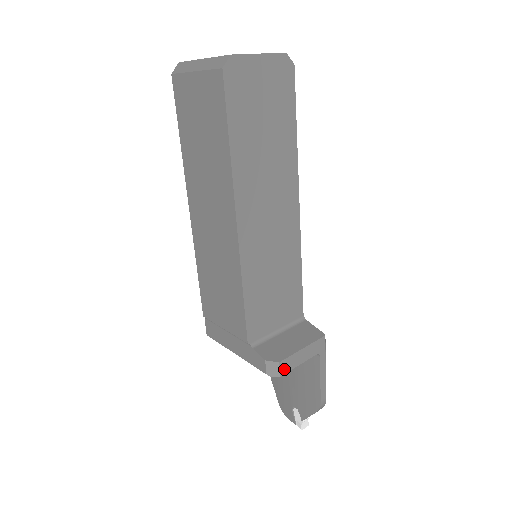
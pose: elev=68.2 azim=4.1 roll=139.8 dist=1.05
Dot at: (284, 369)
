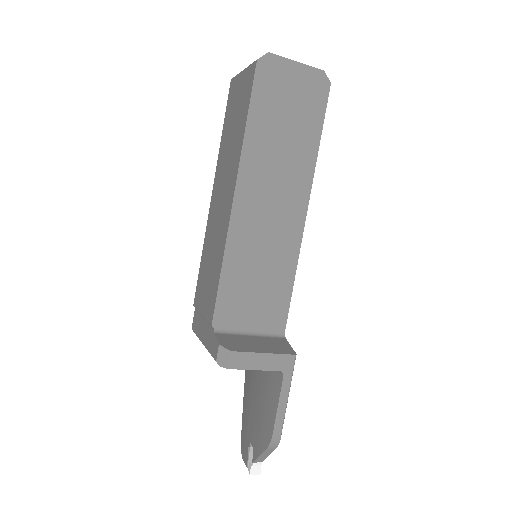
Dot at: (235, 363)
